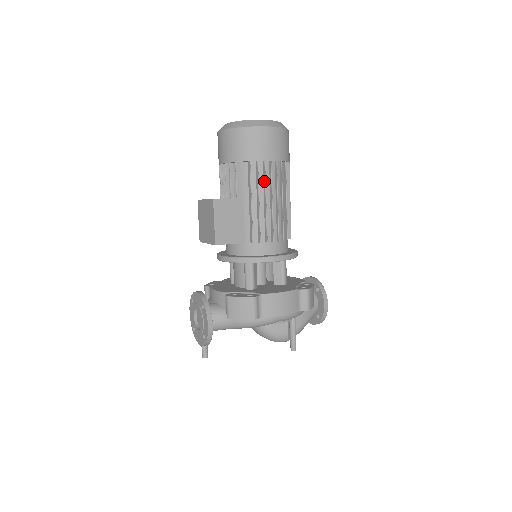
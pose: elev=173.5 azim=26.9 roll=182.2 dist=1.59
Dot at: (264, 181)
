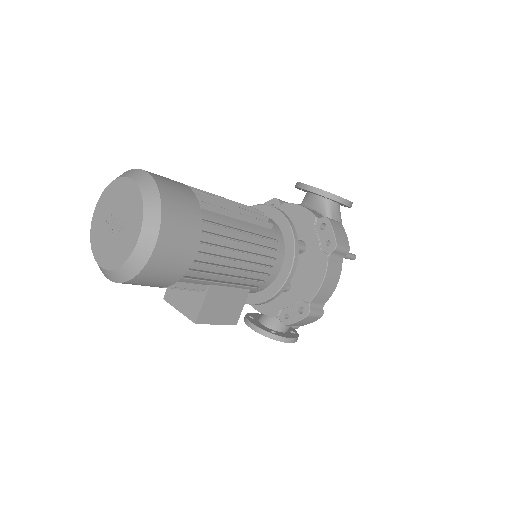
Dot at: (213, 266)
